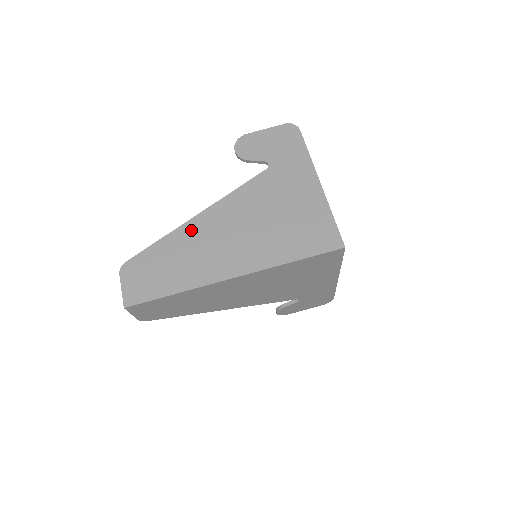
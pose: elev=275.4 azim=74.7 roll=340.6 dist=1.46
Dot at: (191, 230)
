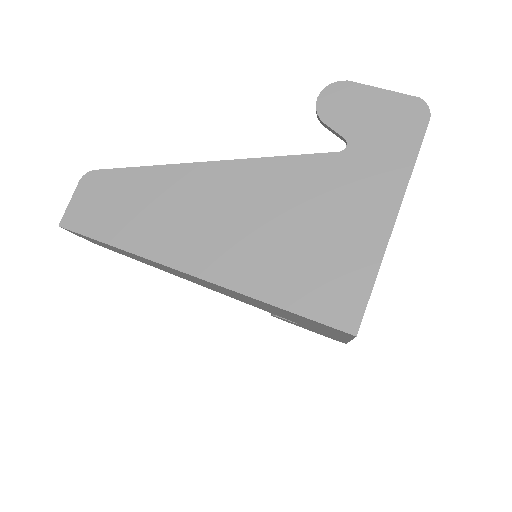
Dot at: (189, 178)
